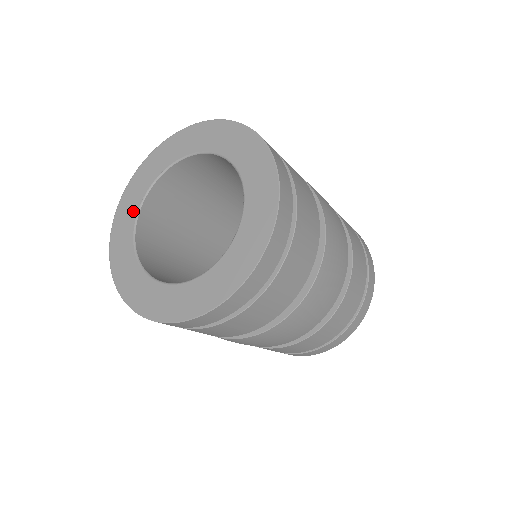
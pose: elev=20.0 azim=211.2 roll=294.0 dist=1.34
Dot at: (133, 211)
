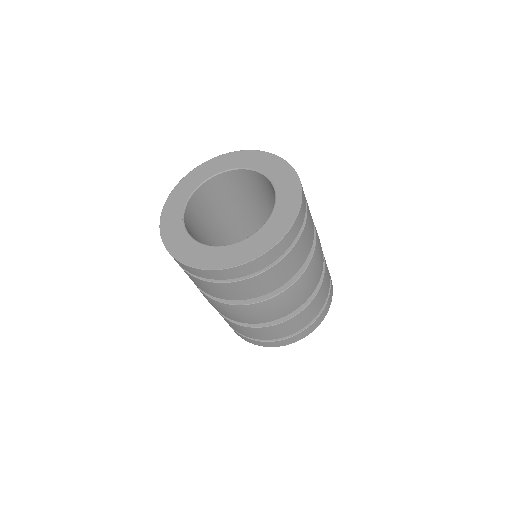
Dot at: (179, 229)
